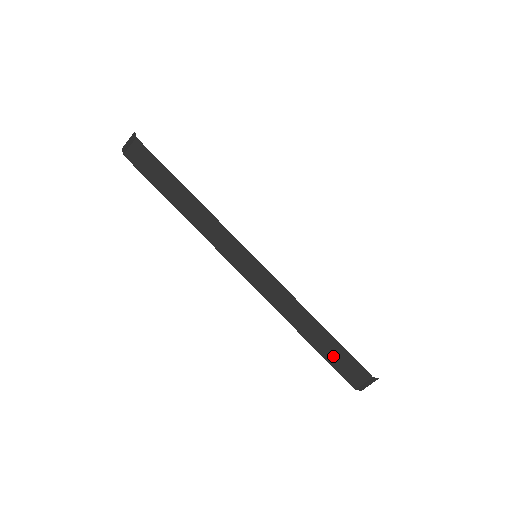
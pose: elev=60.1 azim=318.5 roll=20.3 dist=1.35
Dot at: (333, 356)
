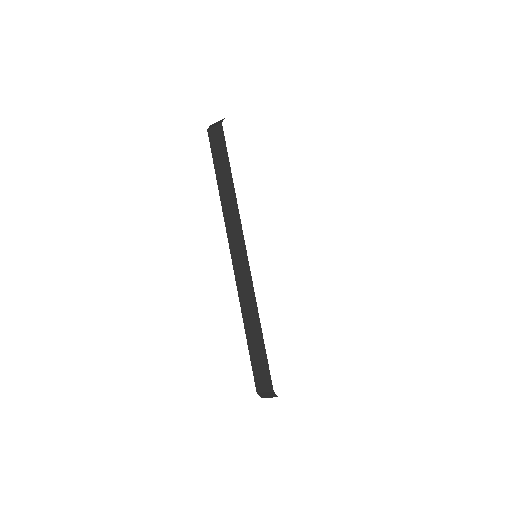
Dot at: (256, 357)
